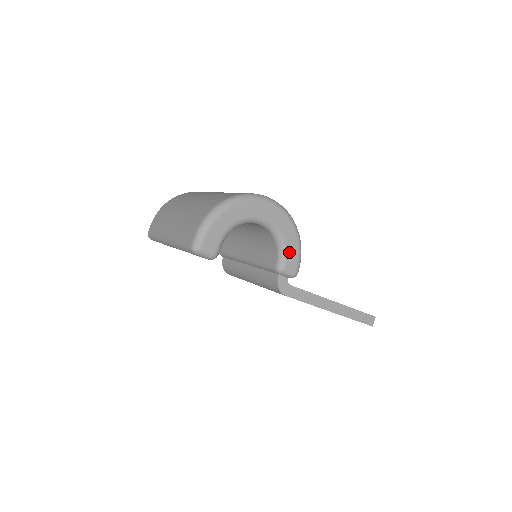
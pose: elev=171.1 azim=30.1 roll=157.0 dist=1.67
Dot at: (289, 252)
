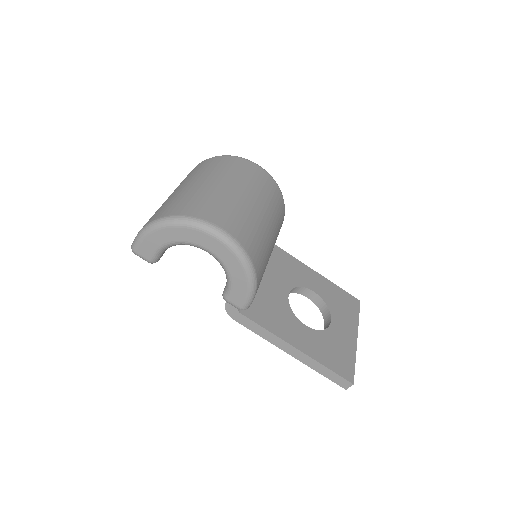
Dot at: (235, 288)
